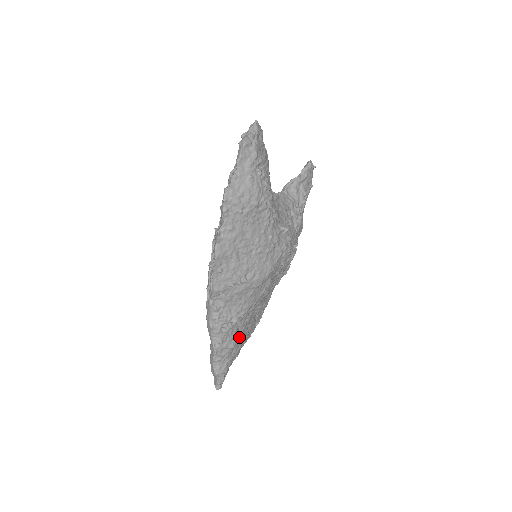
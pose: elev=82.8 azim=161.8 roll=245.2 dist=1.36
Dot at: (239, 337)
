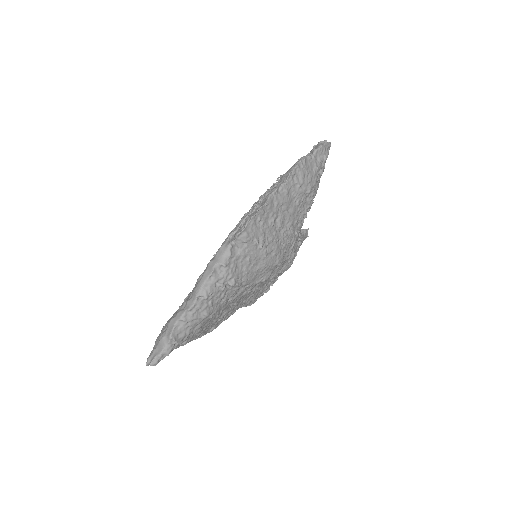
Dot at: (215, 311)
